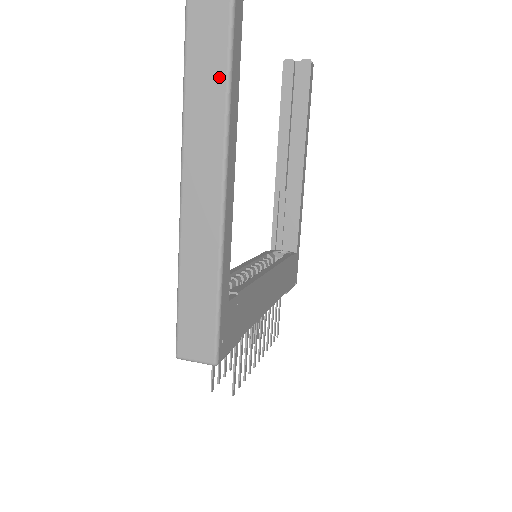
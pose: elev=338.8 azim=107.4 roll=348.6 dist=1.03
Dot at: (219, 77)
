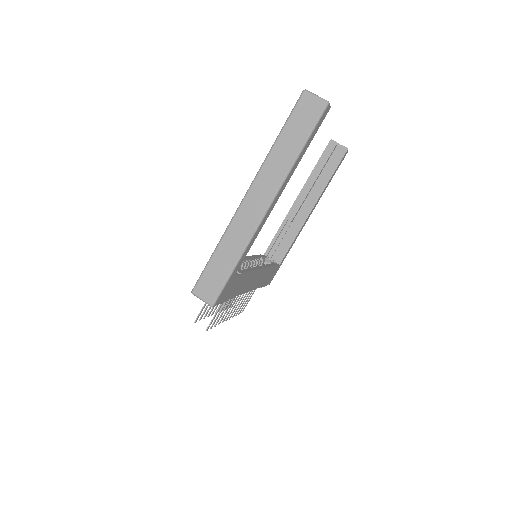
Dot at: (289, 159)
